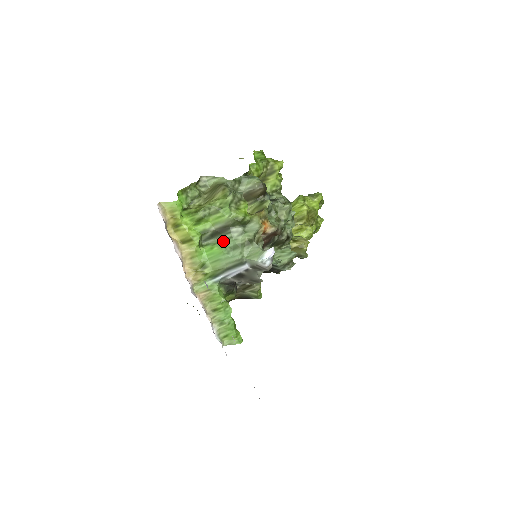
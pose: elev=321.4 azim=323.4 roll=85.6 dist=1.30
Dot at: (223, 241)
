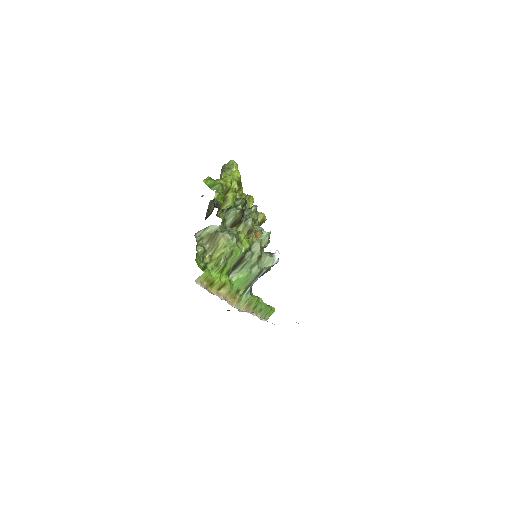
Dot at: (242, 268)
